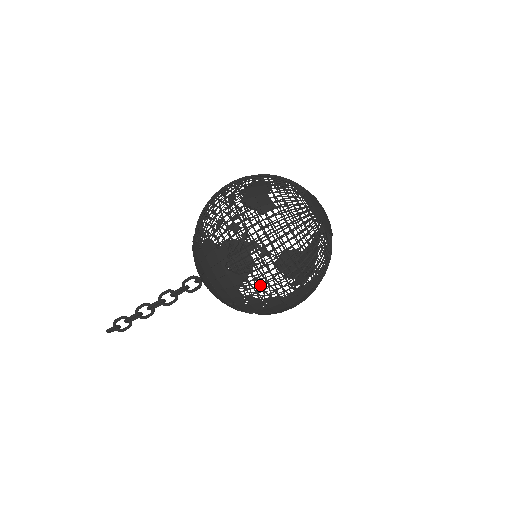
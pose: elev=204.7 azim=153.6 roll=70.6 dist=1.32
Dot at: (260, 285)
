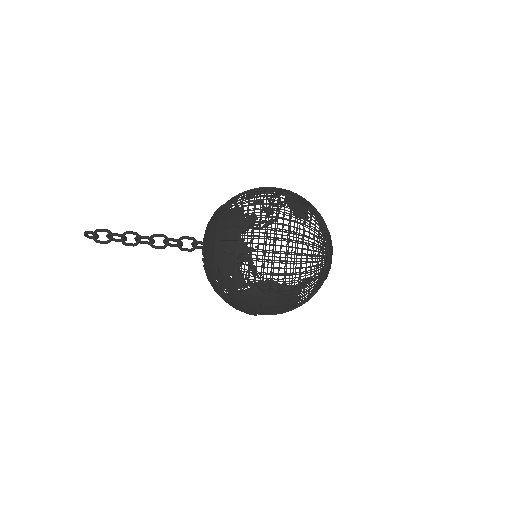
Dot at: (256, 267)
